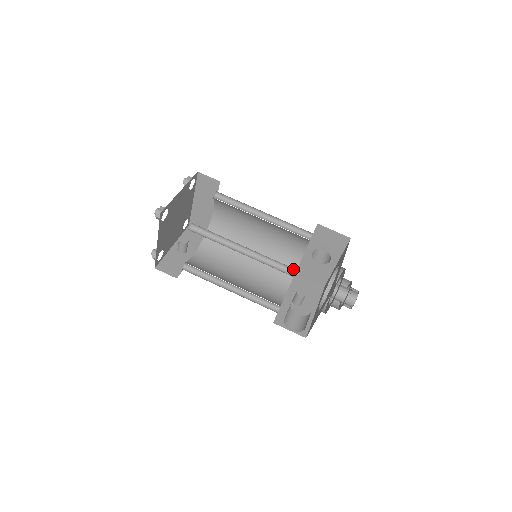
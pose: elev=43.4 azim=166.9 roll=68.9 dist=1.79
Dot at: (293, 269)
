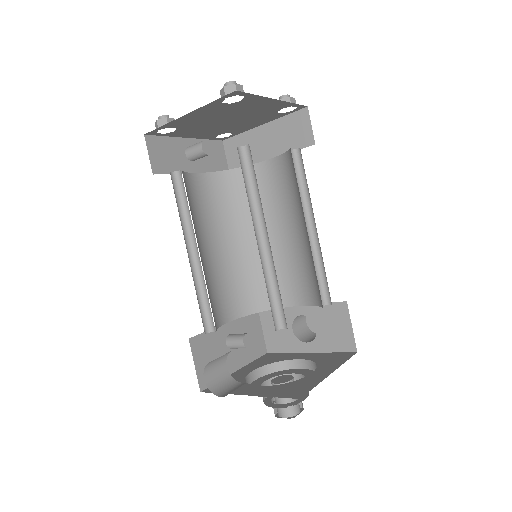
Dot at: (284, 322)
